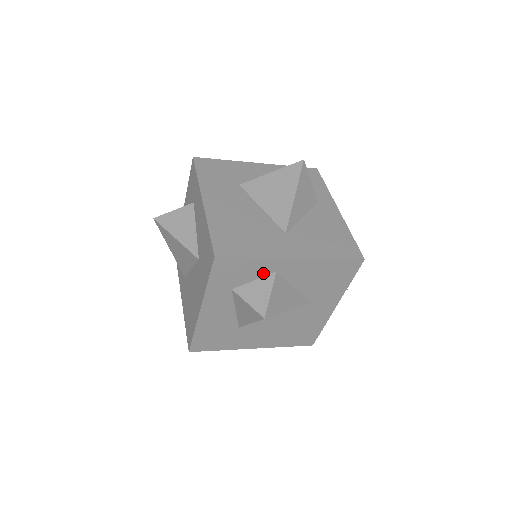
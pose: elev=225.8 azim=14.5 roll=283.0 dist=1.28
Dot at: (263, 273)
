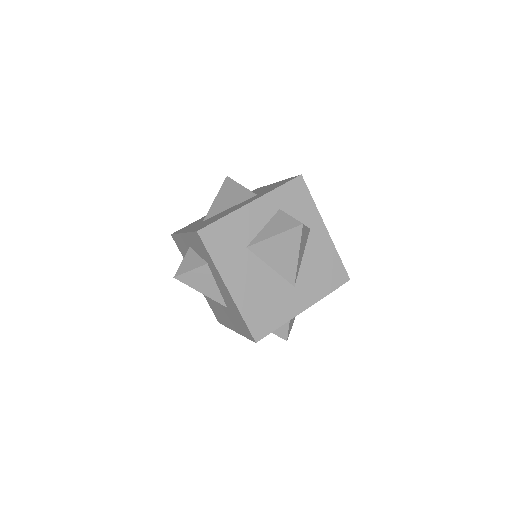
Dot at: occluded
